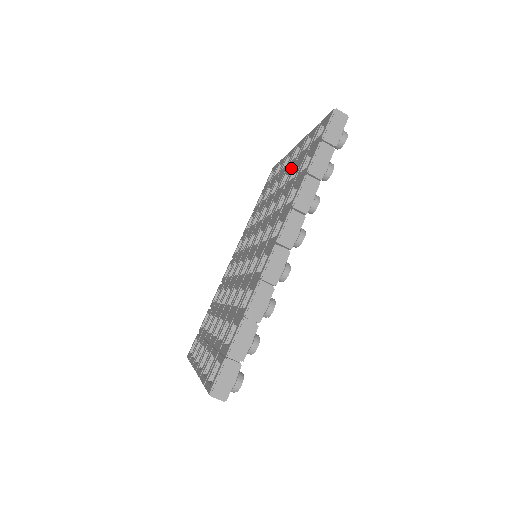
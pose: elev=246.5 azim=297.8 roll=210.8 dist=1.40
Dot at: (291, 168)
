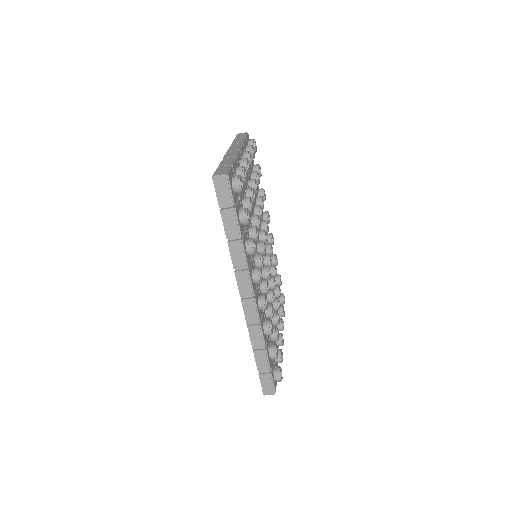
Dot at: occluded
